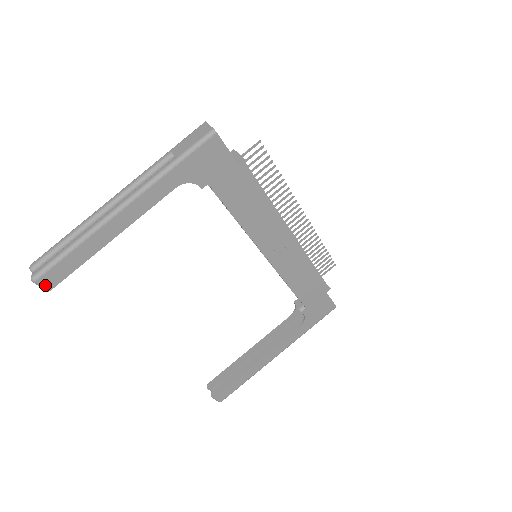
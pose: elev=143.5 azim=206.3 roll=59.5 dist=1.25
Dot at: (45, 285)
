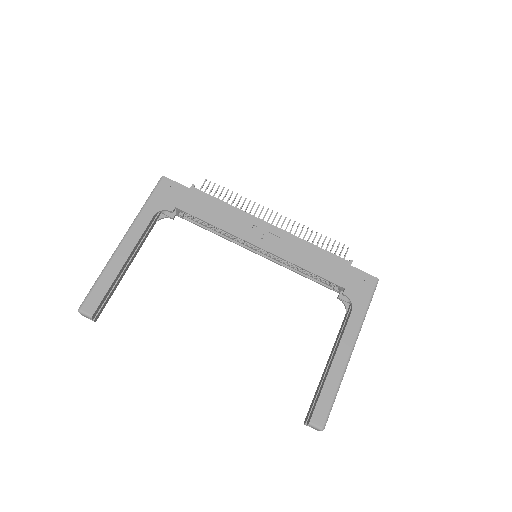
Dot at: (88, 312)
